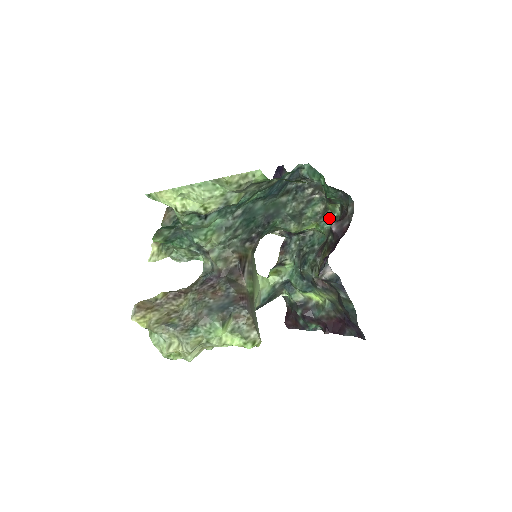
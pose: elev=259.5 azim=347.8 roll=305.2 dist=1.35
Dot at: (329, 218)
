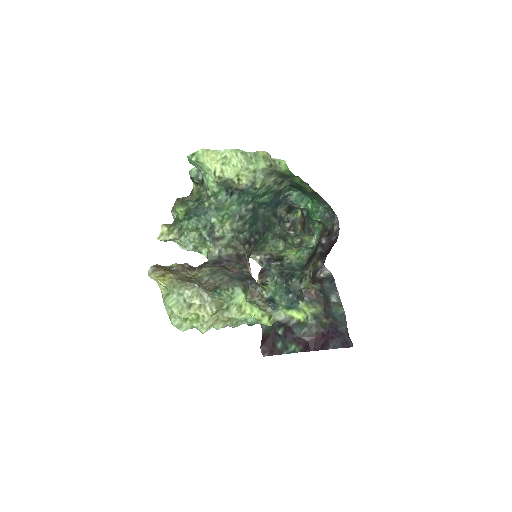
Dot at: (307, 247)
